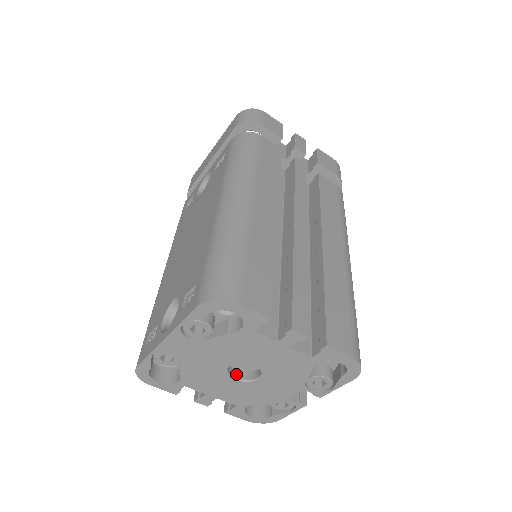
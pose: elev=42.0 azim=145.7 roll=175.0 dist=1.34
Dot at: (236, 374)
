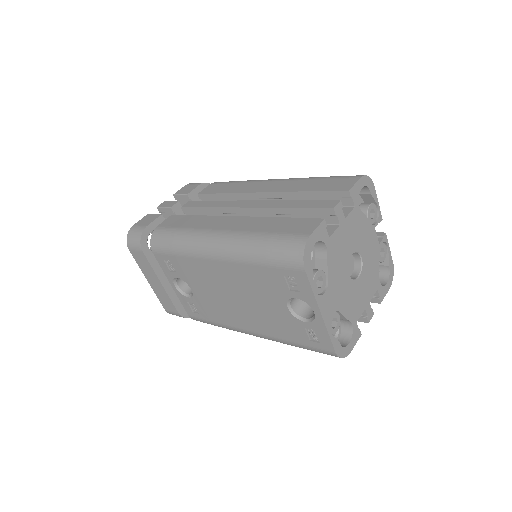
Dot at: (355, 276)
